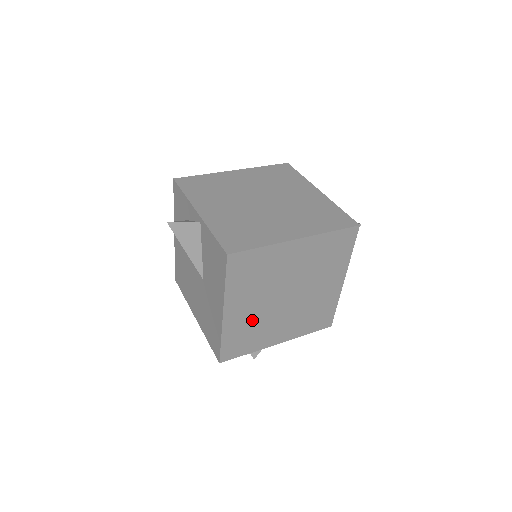
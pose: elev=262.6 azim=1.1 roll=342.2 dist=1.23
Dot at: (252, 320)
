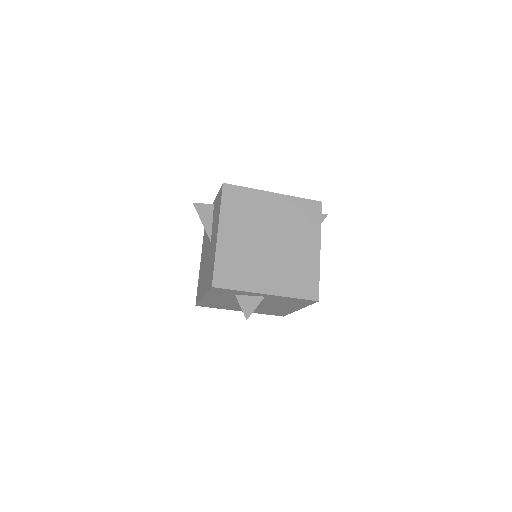
Dot at: (241, 252)
